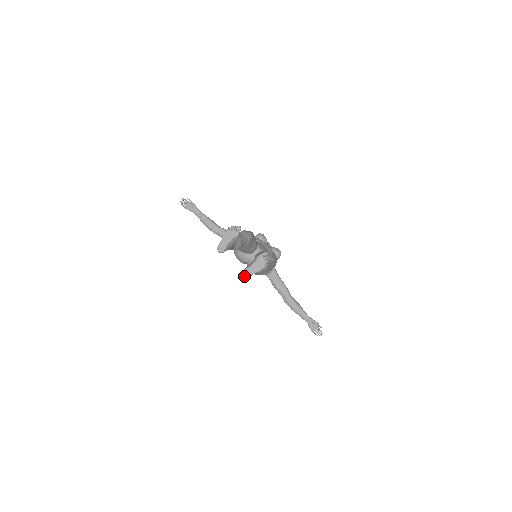
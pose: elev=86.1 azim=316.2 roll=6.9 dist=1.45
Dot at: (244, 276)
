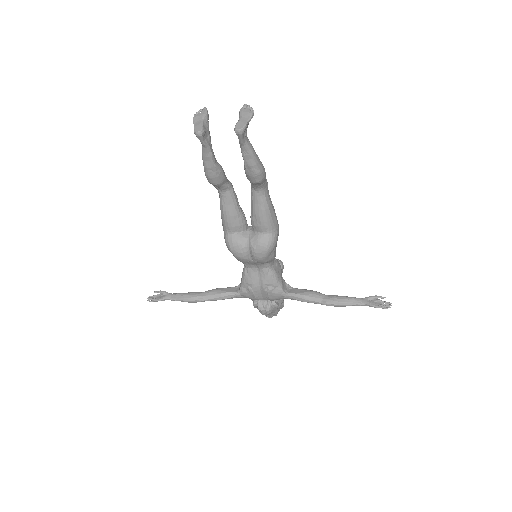
Dot at: (239, 130)
